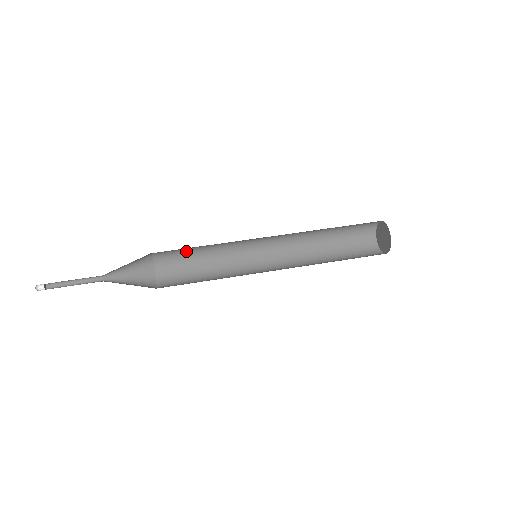
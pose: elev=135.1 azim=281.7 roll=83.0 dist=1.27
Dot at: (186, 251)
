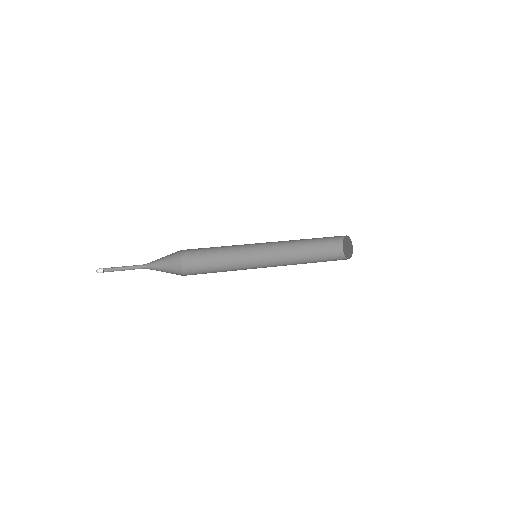
Dot at: (205, 249)
